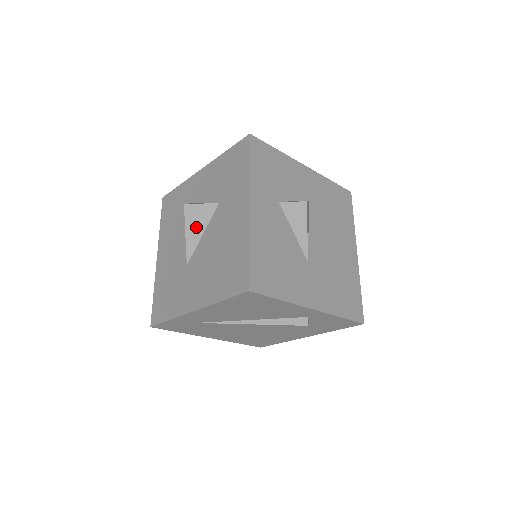
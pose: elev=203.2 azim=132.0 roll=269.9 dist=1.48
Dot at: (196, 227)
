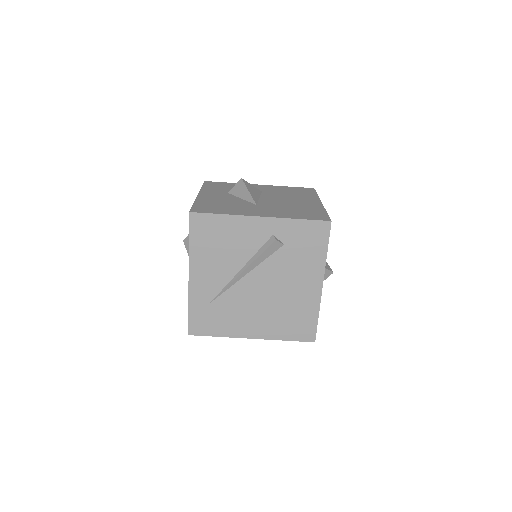
Dot at: occluded
